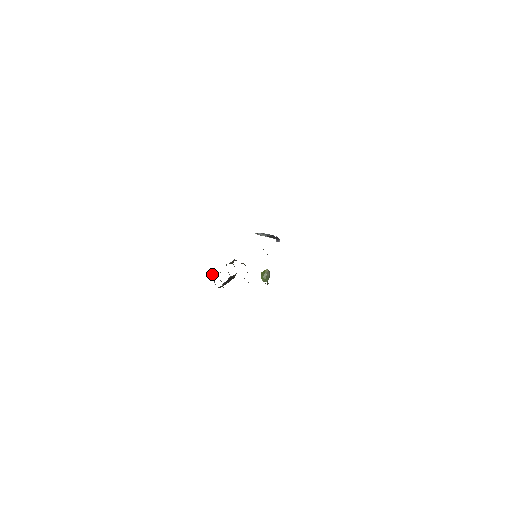
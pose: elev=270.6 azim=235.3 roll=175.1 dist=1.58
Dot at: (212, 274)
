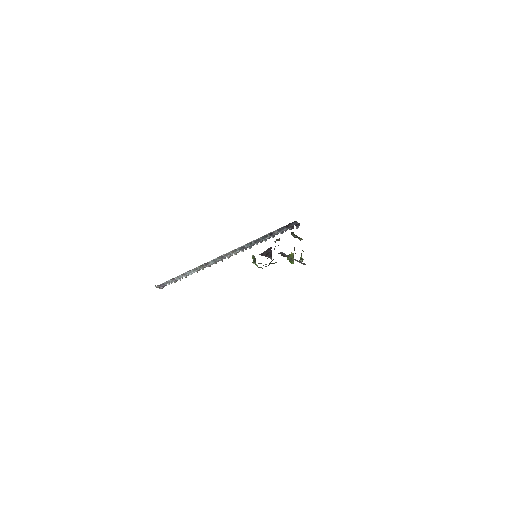
Dot at: (263, 252)
